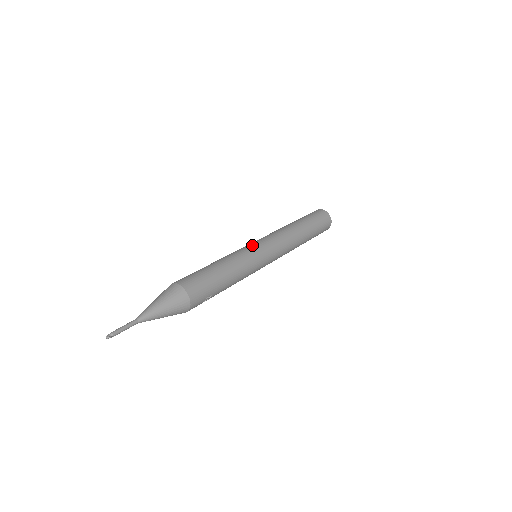
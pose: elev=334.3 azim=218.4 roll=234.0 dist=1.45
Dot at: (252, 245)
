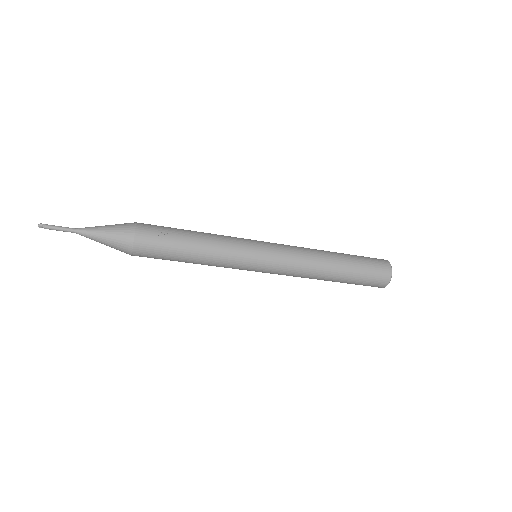
Dot at: occluded
